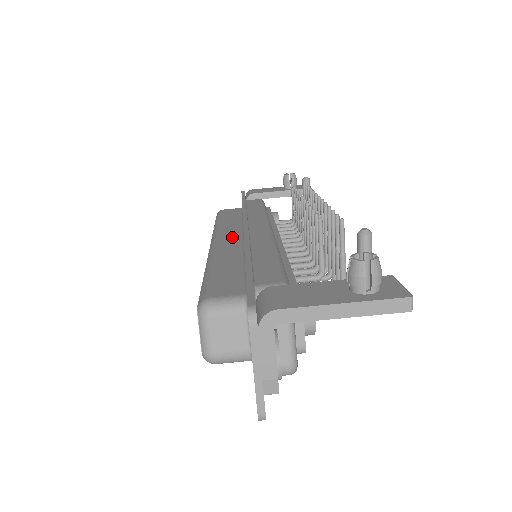
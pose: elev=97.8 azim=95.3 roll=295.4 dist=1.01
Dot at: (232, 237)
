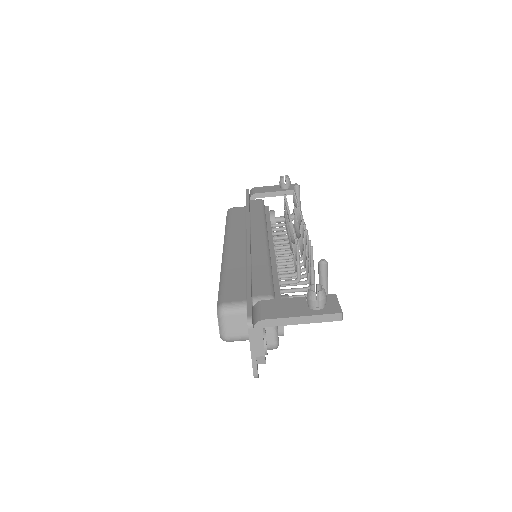
Dot at: (239, 243)
